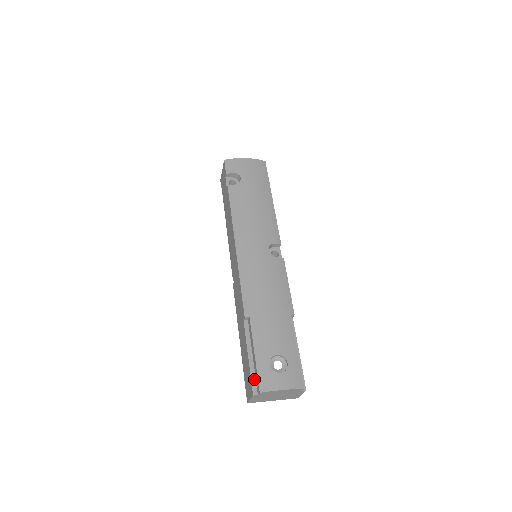
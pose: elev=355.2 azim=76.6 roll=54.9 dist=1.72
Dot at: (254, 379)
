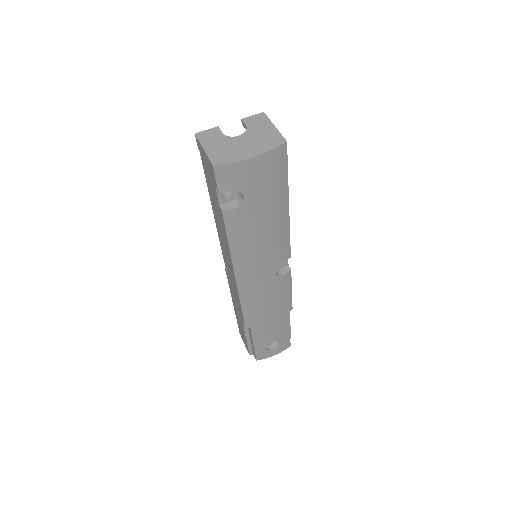
Dot at: (251, 349)
